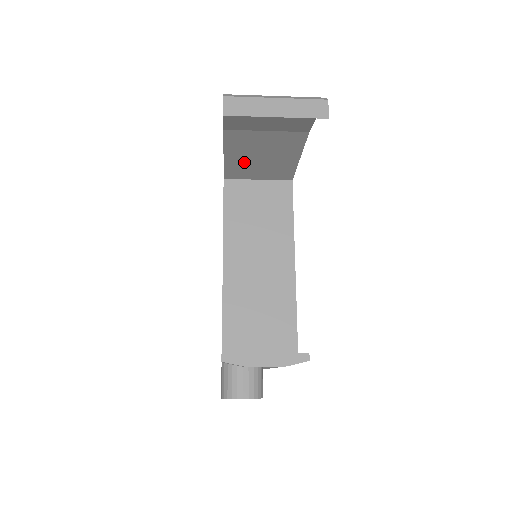
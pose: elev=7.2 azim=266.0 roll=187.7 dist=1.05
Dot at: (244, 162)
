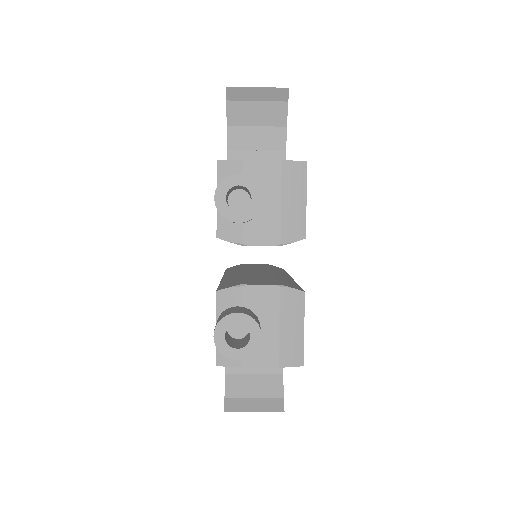
Dot at: occluded
